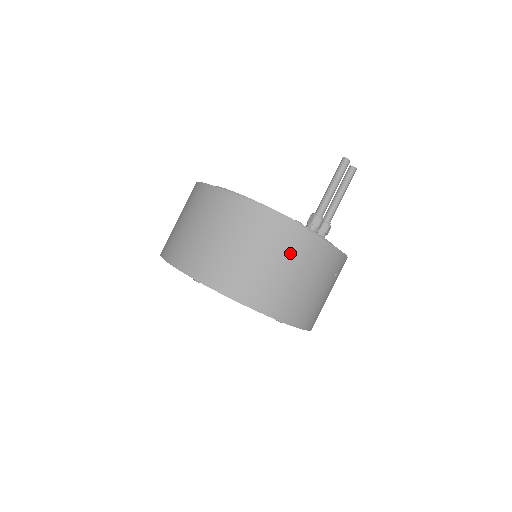
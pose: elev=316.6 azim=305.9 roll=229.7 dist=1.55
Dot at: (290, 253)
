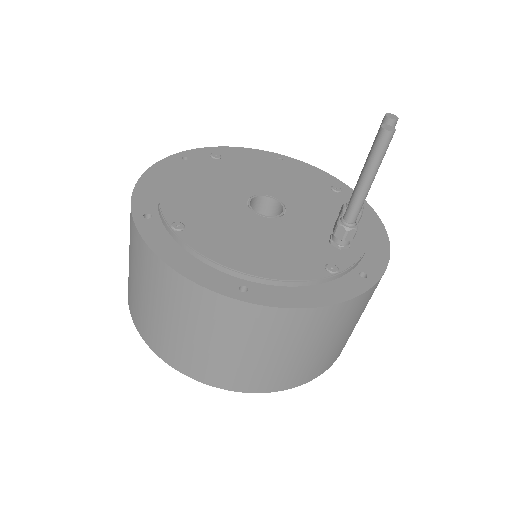
Dot at: (336, 327)
